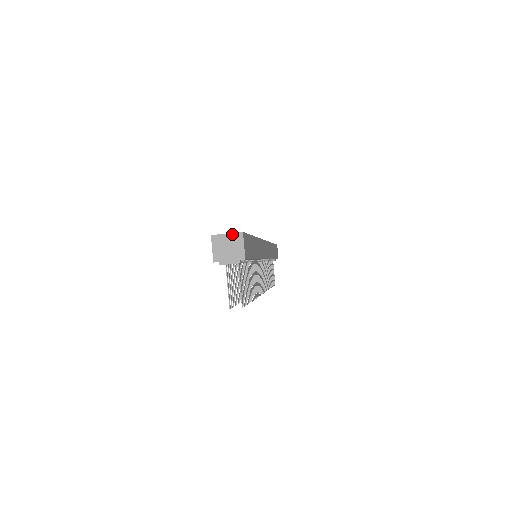
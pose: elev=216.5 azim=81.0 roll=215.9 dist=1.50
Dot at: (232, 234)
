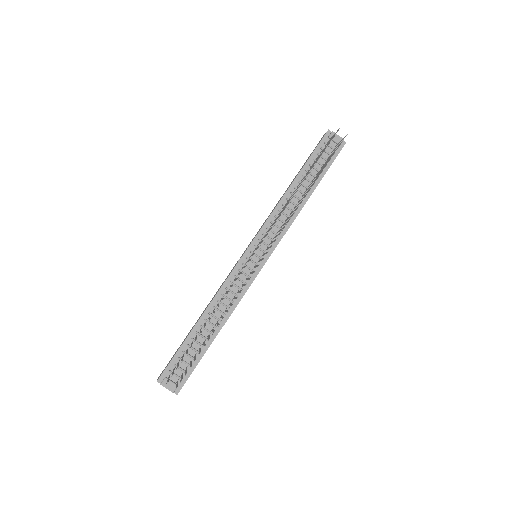
Dot at: occluded
